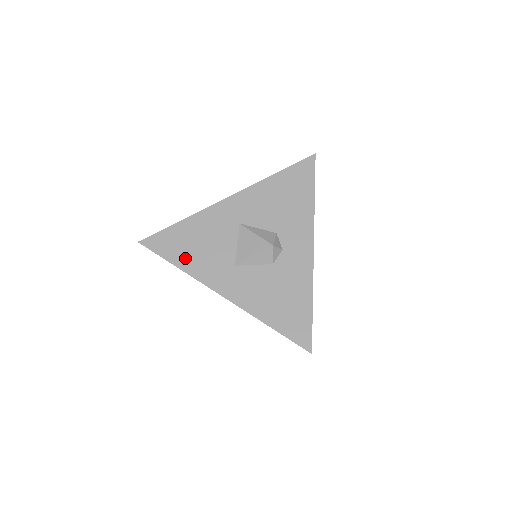
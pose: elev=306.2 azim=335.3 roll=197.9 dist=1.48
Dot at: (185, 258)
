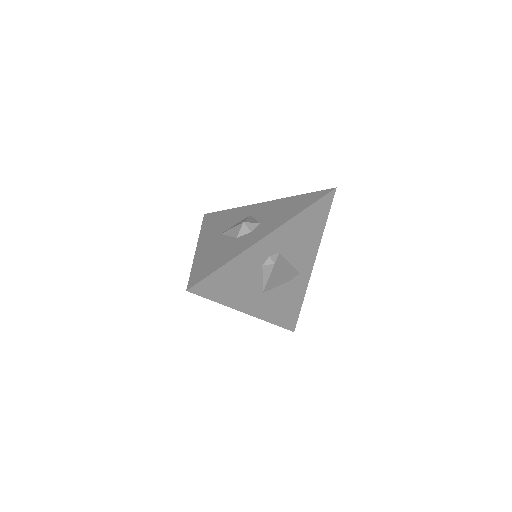
Dot at: (209, 225)
